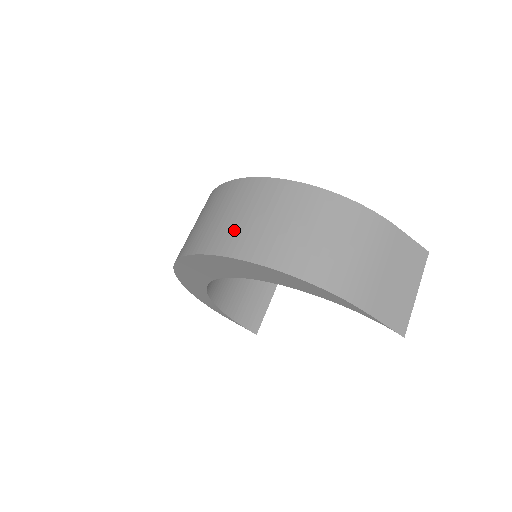
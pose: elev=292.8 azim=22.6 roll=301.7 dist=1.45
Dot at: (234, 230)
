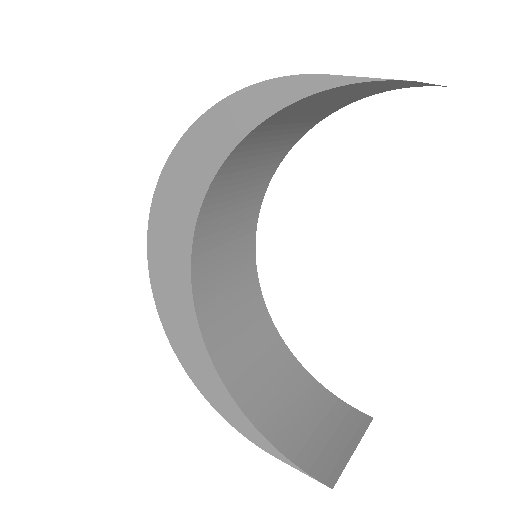
Dot at: occluded
